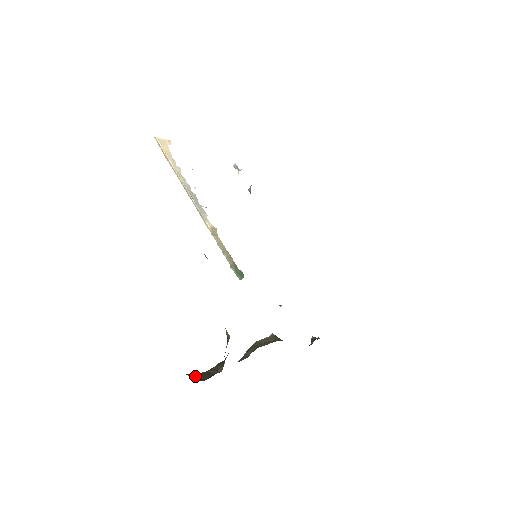
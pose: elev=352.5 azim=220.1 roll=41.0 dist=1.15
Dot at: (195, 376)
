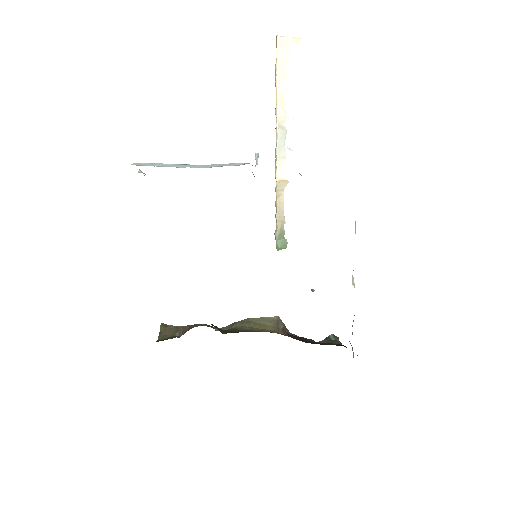
Dot at: (165, 328)
